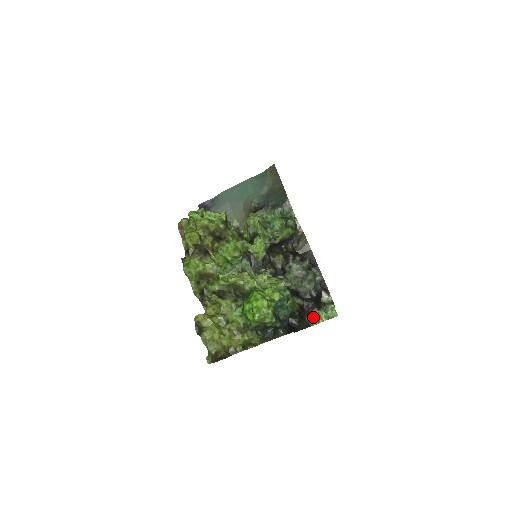
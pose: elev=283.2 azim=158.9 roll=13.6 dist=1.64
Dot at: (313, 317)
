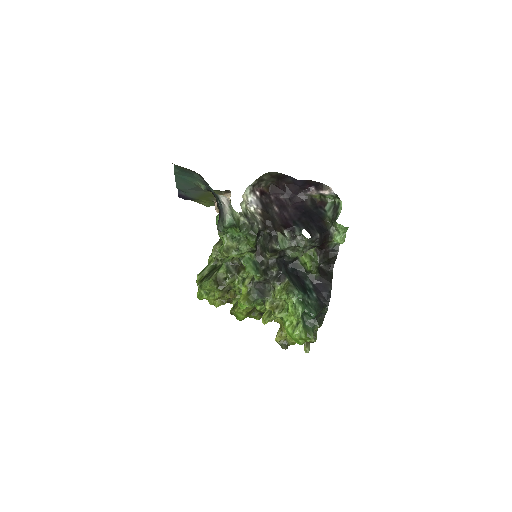
Dot at: (334, 241)
